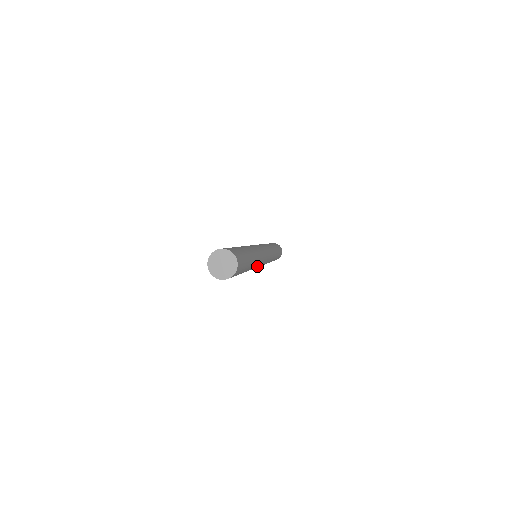
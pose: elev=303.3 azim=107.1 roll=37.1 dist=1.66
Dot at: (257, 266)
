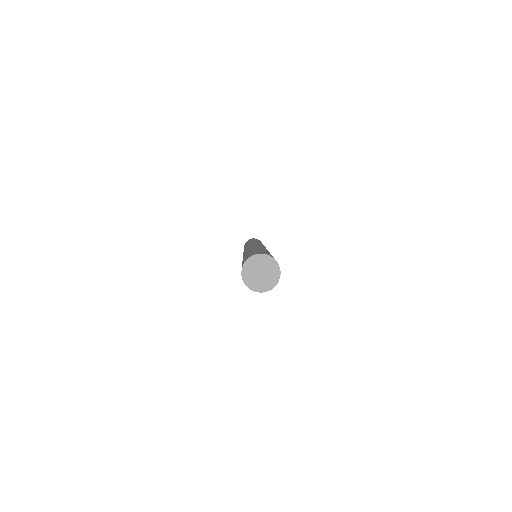
Dot at: occluded
